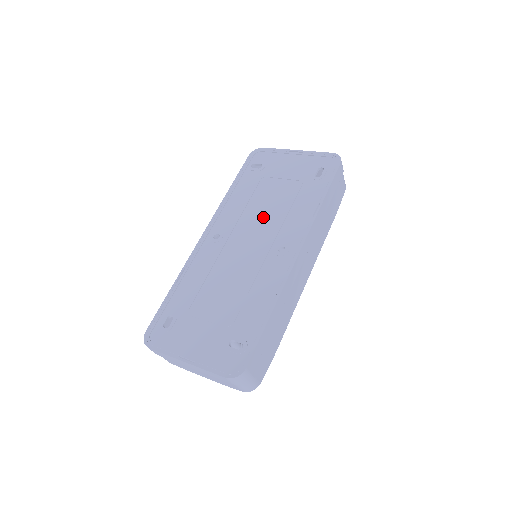
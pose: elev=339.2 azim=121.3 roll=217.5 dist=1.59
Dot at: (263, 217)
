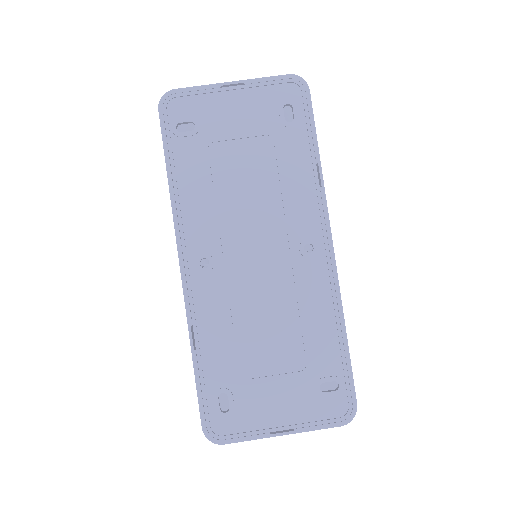
Dot at: (252, 210)
